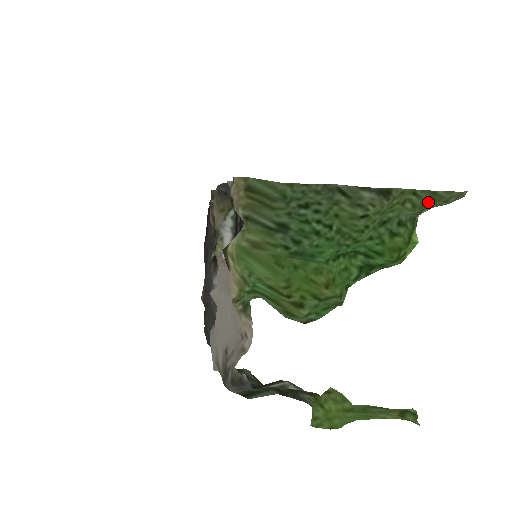
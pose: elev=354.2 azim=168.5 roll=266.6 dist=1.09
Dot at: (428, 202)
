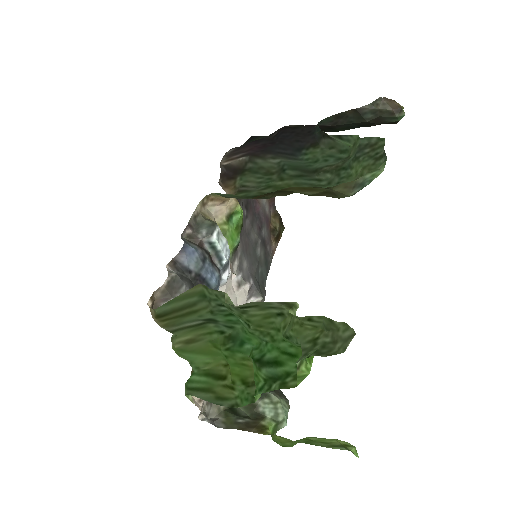
Dot at: (325, 329)
